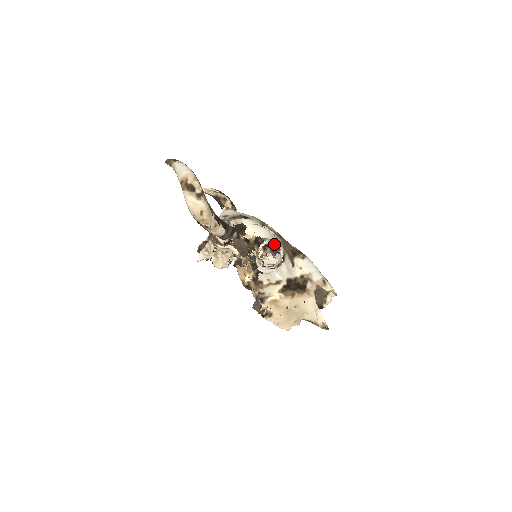
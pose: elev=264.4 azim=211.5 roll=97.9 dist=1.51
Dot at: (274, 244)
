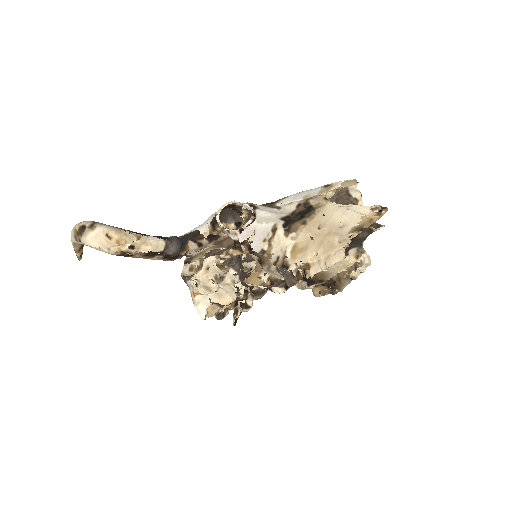
Dot at: (227, 205)
